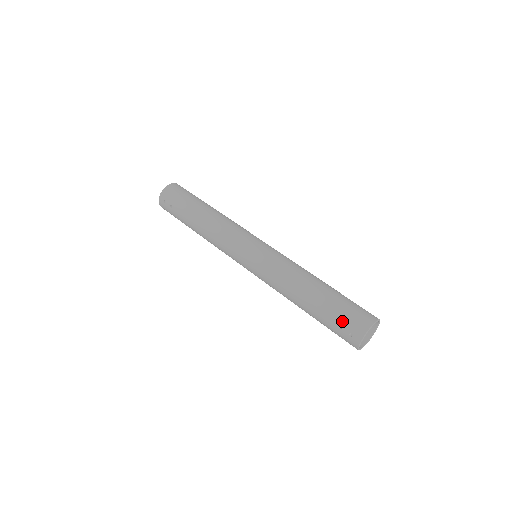
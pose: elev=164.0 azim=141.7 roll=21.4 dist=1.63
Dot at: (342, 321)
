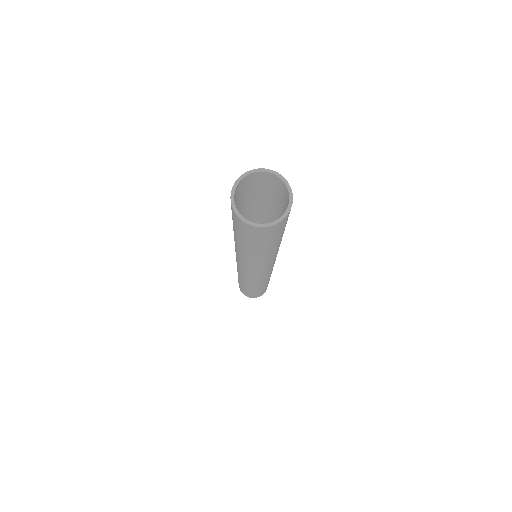
Dot at: occluded
